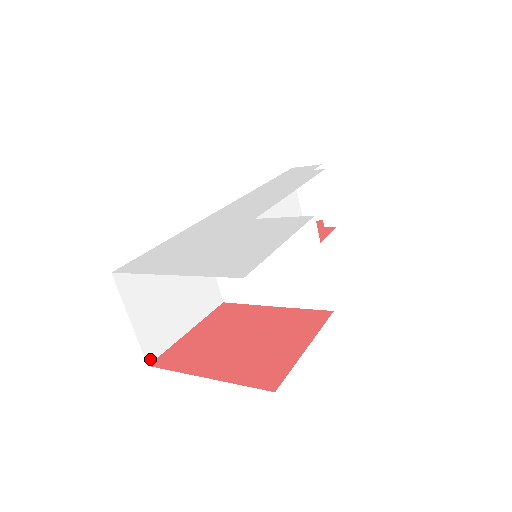
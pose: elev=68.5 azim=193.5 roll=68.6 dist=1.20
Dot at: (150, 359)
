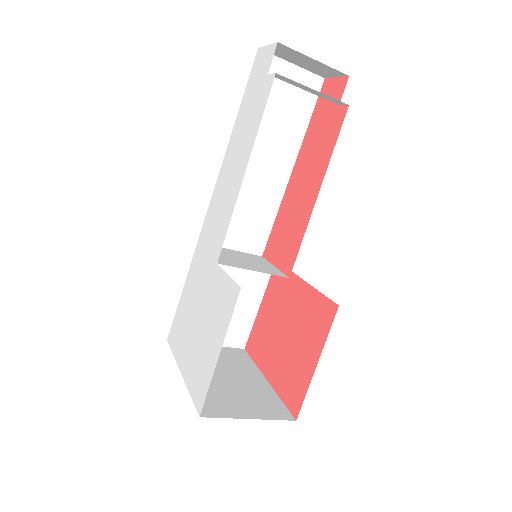
Dot at: (243, 345)
